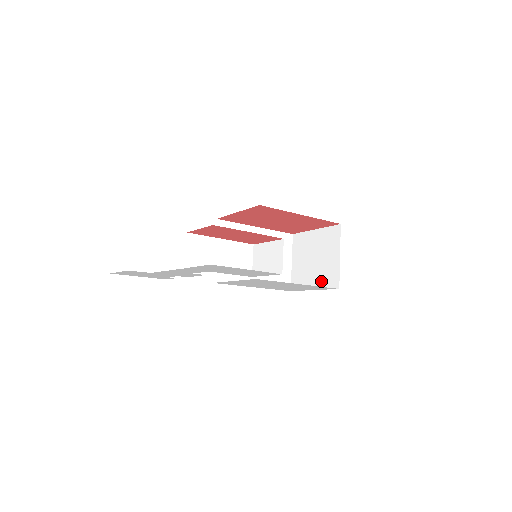
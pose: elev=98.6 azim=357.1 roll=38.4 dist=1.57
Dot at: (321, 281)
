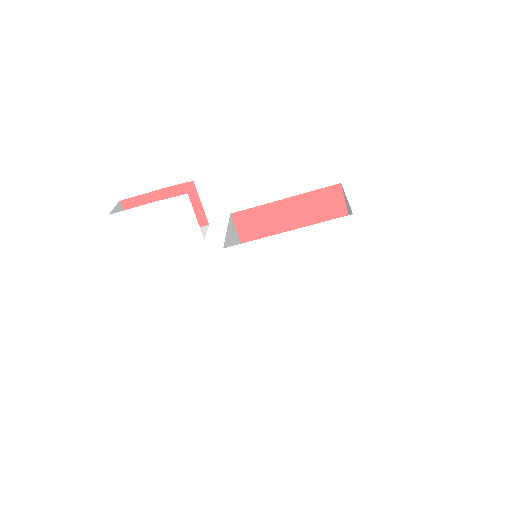
Dot at: occluded
